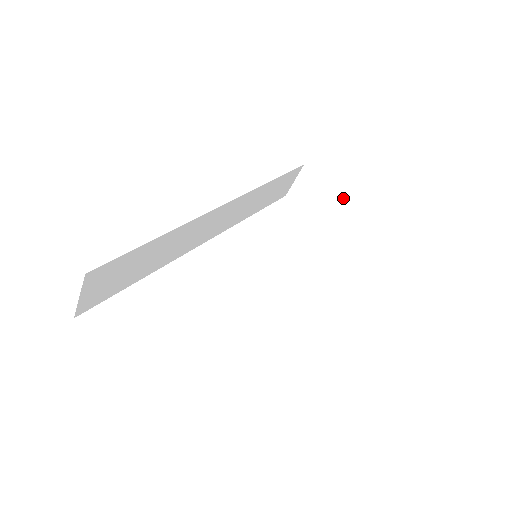
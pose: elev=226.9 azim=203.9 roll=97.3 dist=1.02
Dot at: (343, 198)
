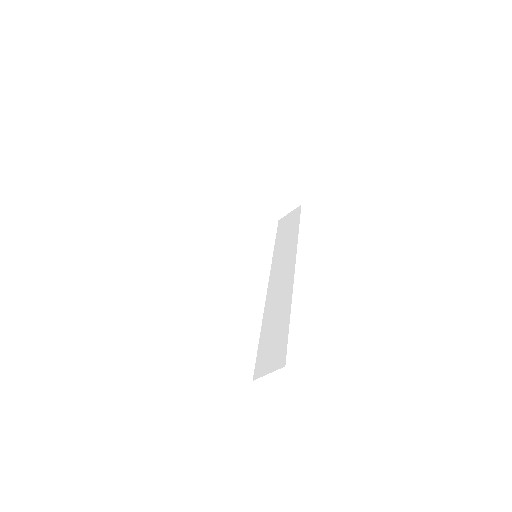
Dot at: (284, 190)
